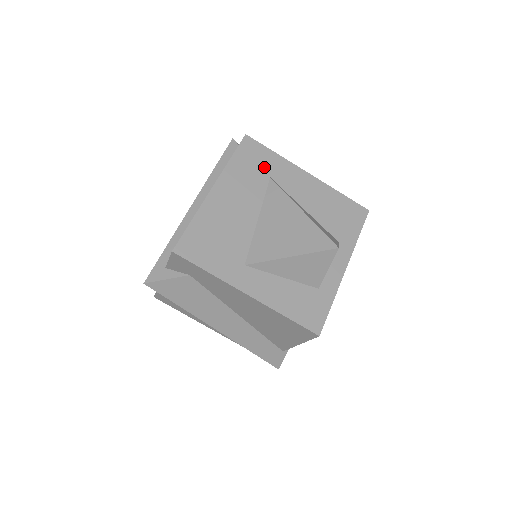
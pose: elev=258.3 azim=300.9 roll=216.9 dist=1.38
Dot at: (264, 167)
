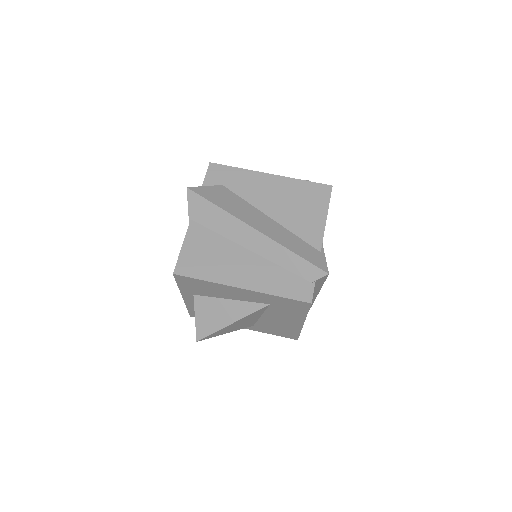
Dot at: occluded
